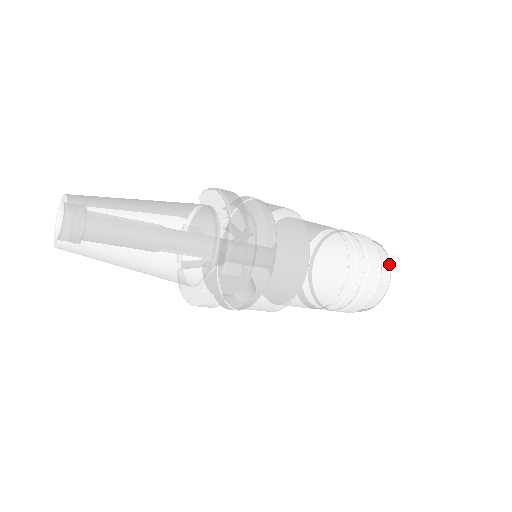
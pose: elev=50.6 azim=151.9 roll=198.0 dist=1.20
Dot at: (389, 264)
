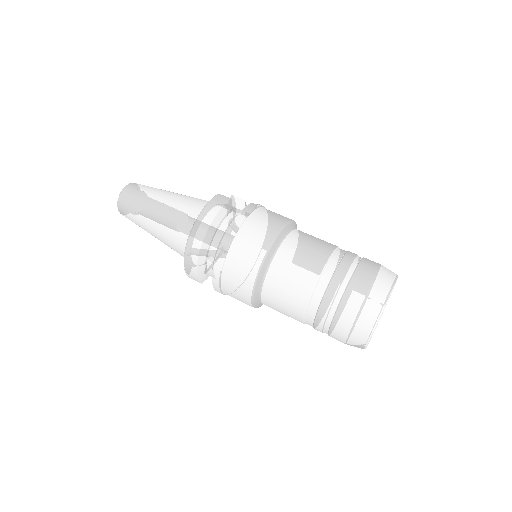
Dot at: (367, 336)
